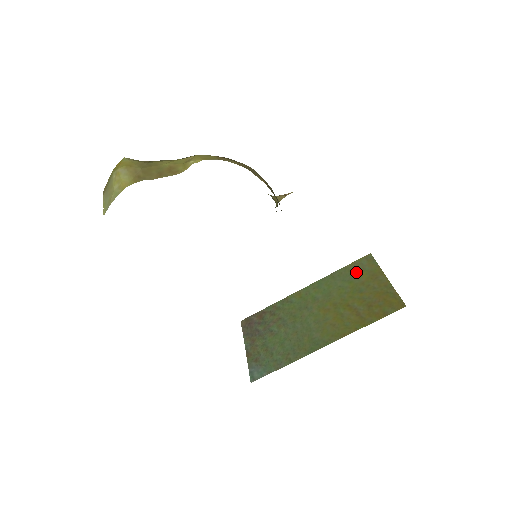
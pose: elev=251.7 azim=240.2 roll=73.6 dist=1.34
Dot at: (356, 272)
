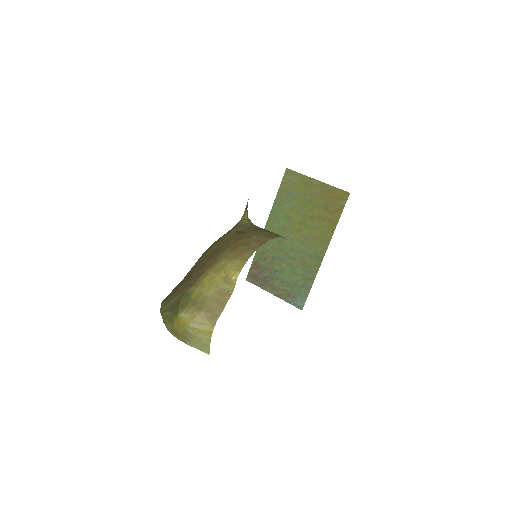
Dot at: (291, 190)
